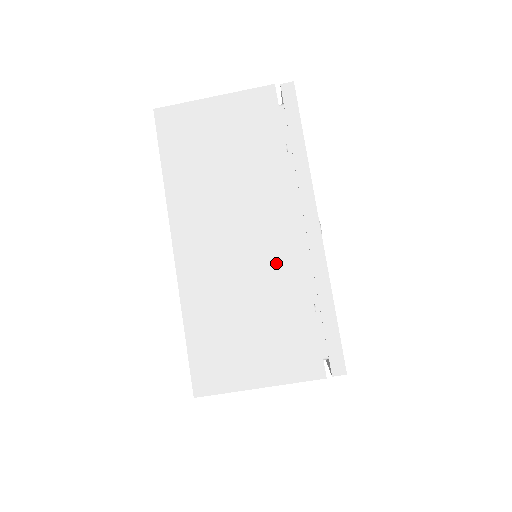
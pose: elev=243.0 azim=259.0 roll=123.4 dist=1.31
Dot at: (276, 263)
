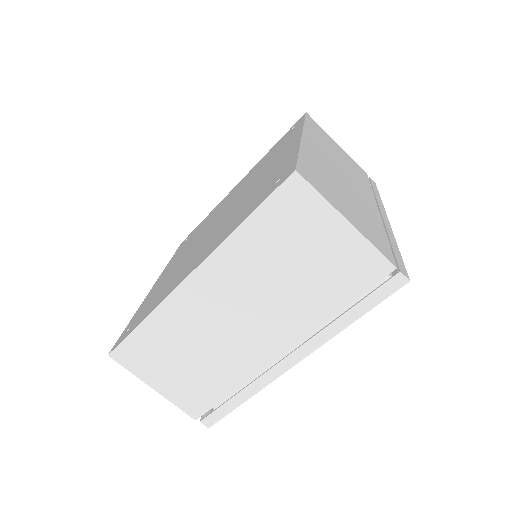
Dot at: (242, 354)
